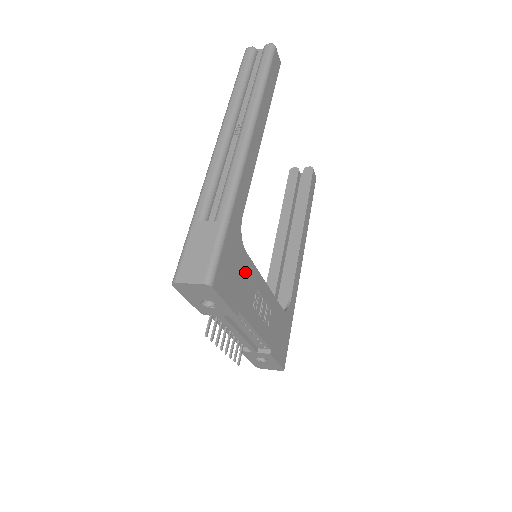
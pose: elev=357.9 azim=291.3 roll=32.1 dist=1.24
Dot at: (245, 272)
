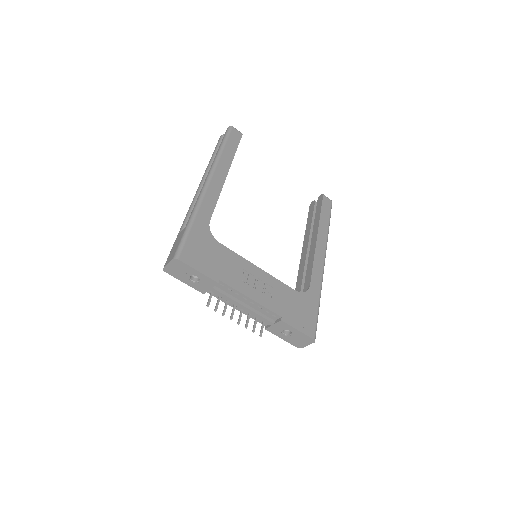
Dot at: (222, 256)
